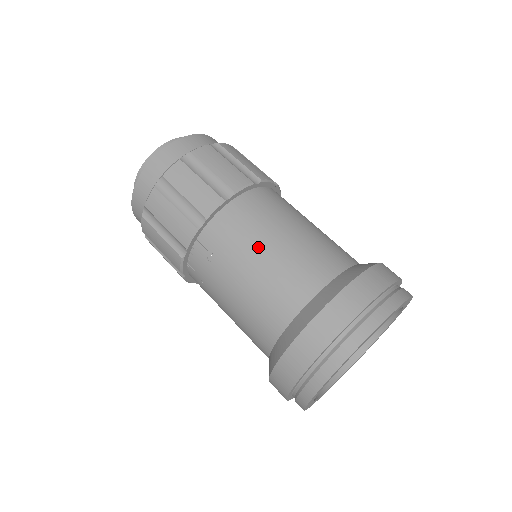
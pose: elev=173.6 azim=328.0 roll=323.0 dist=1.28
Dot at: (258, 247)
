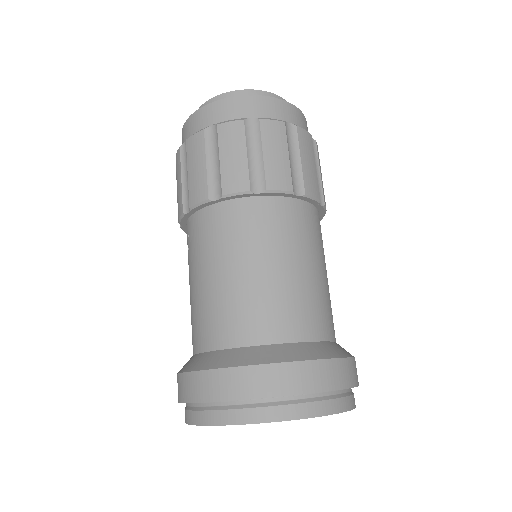
Dot at: (210, 267)
